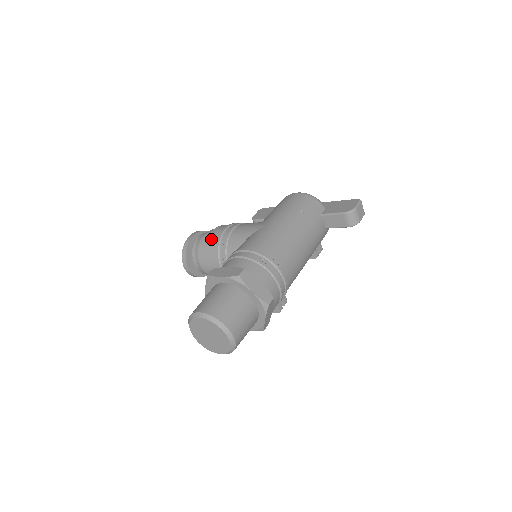
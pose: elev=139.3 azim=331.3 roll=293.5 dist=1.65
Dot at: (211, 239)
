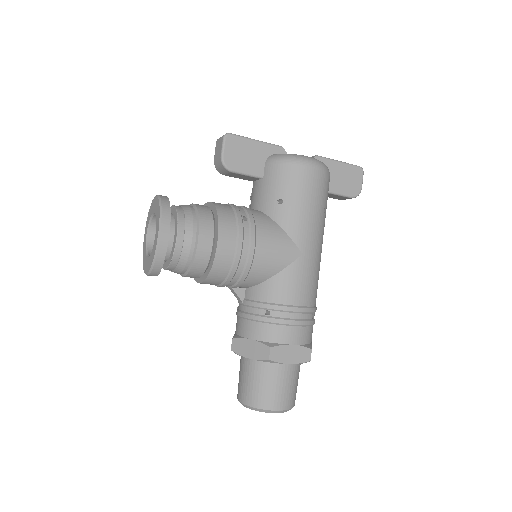
Dot at: (220, 263)
